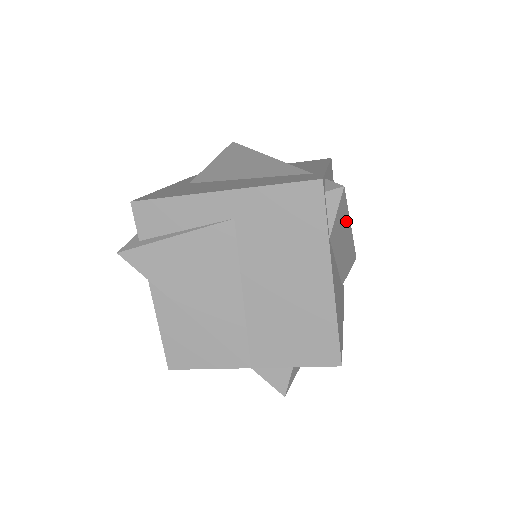
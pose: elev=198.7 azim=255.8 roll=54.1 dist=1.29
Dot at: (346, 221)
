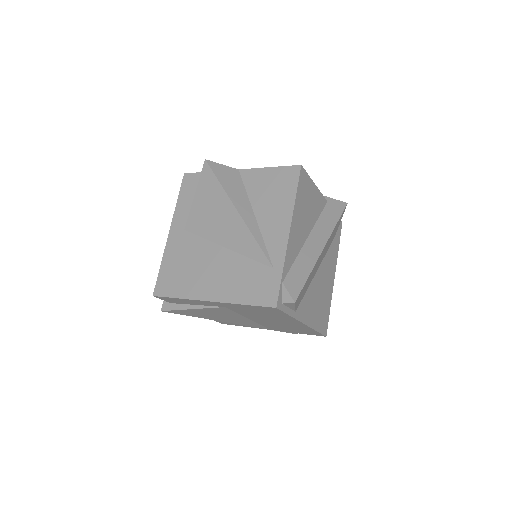
Dot at: (312, 271)
